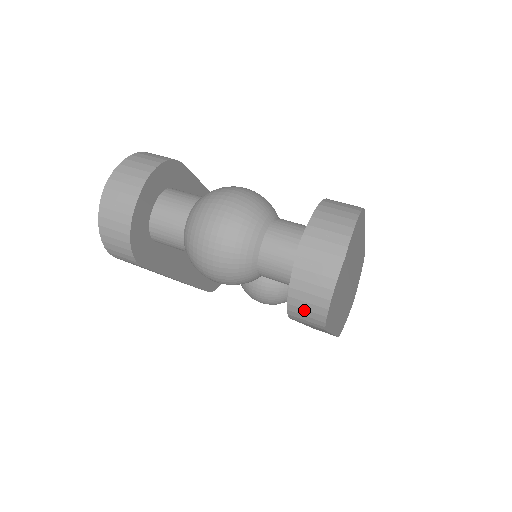
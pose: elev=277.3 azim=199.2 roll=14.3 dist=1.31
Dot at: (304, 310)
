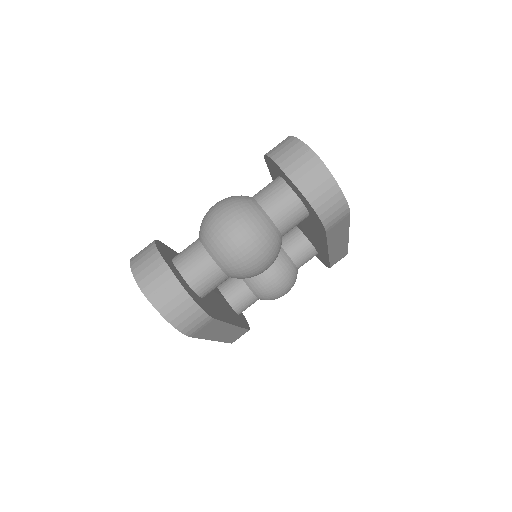
Dot at: (330, 209)
